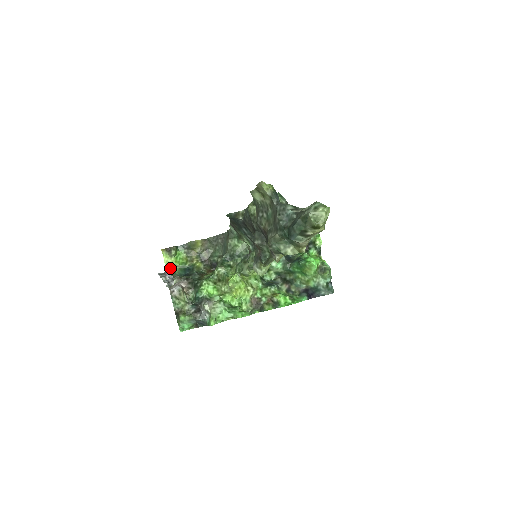
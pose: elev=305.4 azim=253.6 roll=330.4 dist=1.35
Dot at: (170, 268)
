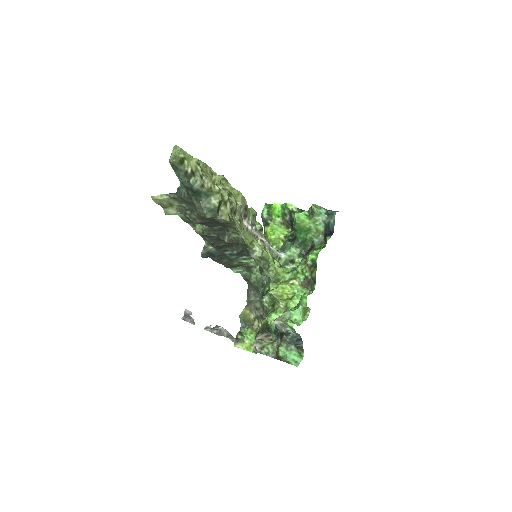
Dot at: (253, 349)
